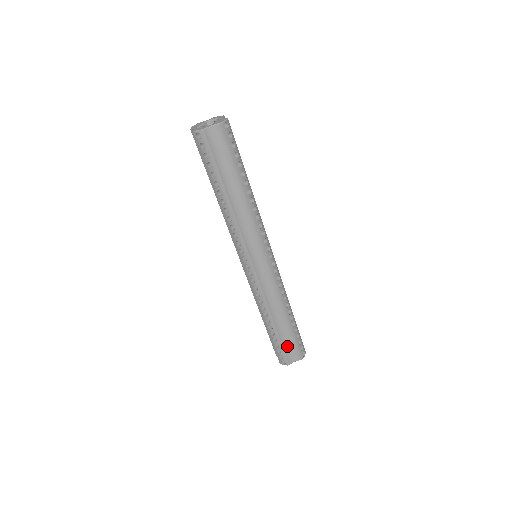
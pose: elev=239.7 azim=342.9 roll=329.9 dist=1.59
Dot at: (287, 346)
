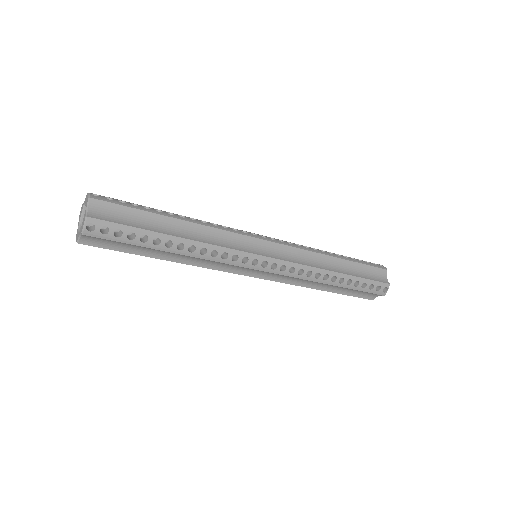
Dot at: (357, 293)
